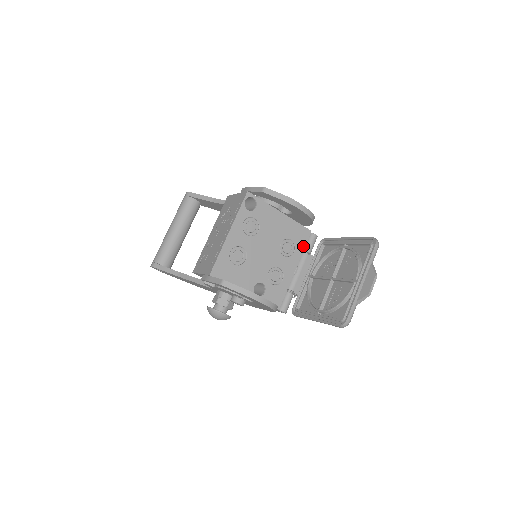
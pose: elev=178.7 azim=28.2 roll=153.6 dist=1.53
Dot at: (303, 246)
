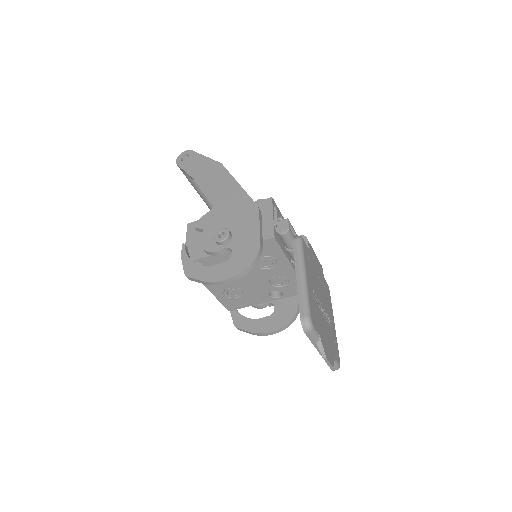
Dot at: (280, 251)
